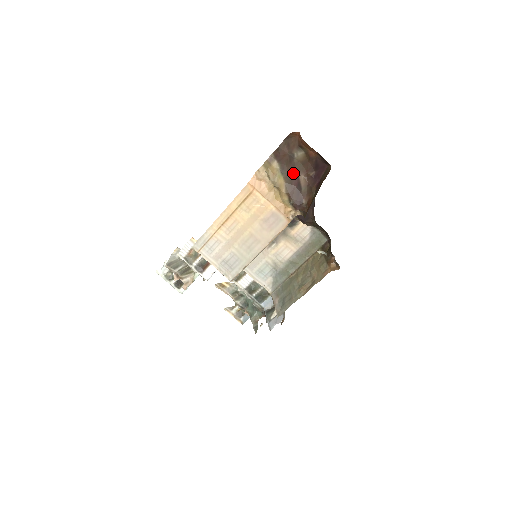
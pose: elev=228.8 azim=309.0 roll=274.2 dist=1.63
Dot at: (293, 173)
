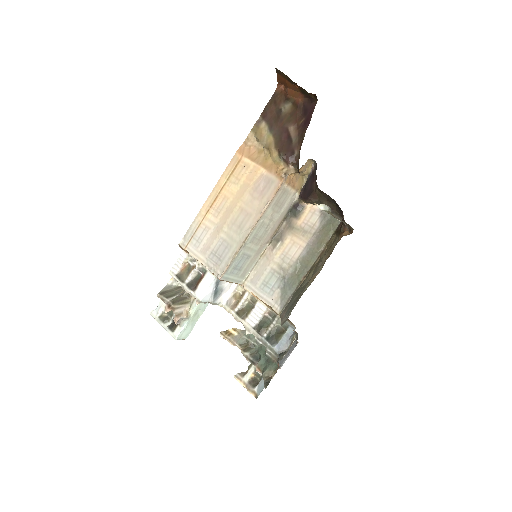
Dot at: (282, 128)
